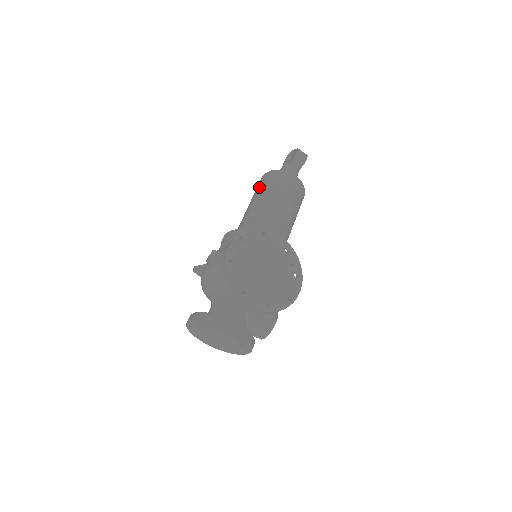
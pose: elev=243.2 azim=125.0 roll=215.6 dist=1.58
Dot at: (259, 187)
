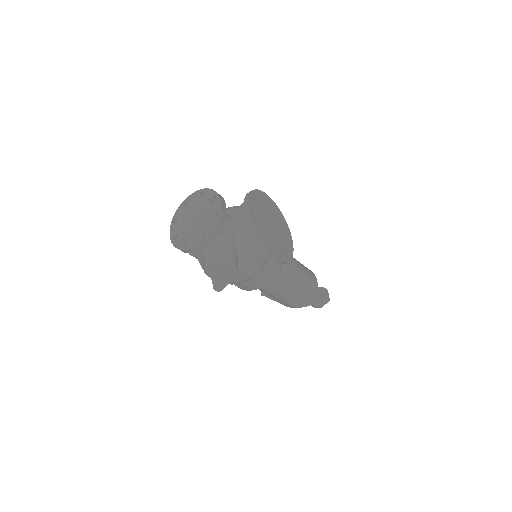
Dot at: occluded
